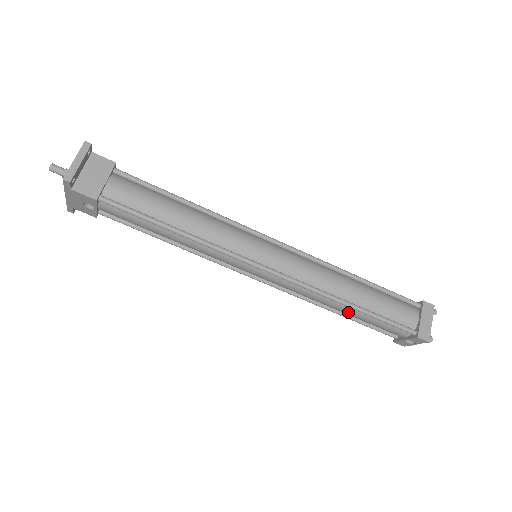
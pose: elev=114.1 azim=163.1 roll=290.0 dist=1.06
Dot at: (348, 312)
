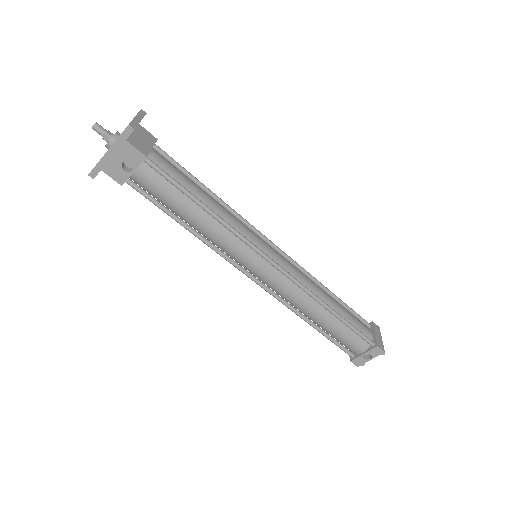
Dot at: (325, 320)
